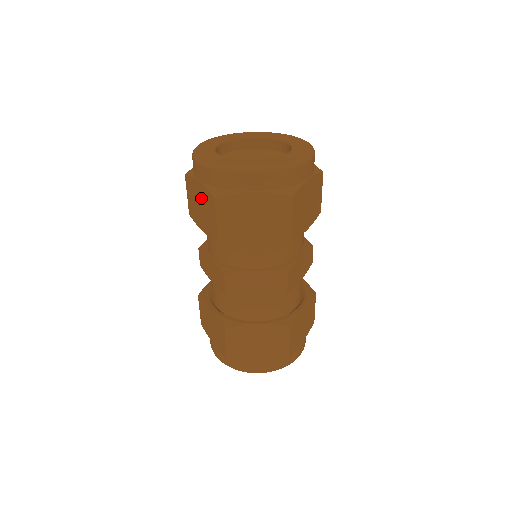
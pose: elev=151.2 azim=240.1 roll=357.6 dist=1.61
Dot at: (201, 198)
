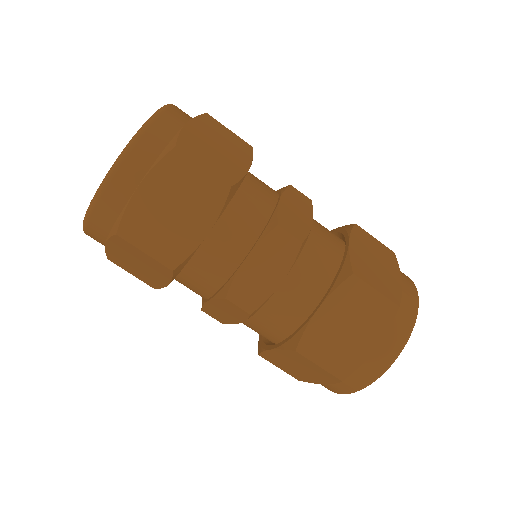
Dot at: occluded
